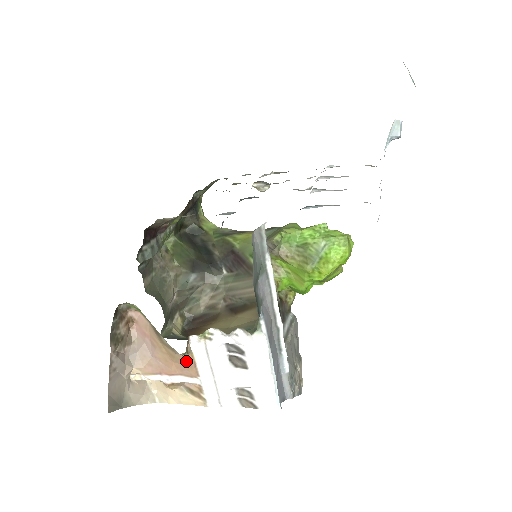
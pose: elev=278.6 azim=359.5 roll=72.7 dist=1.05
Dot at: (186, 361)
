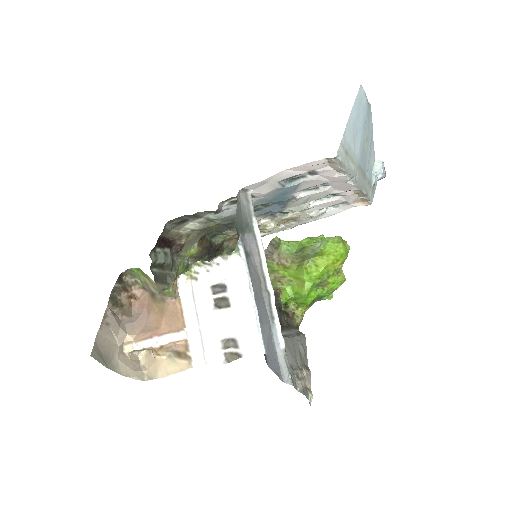
Dot at: (174, 309)
